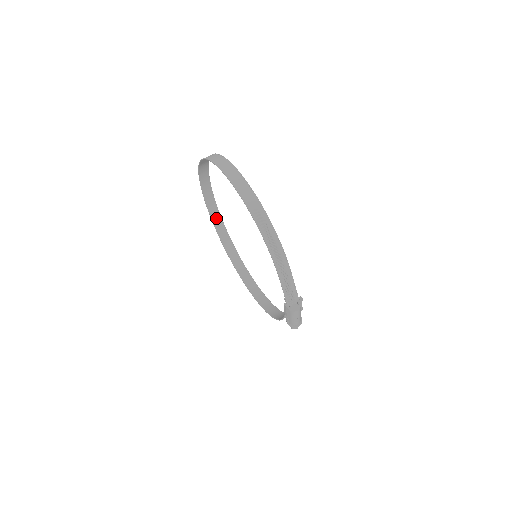
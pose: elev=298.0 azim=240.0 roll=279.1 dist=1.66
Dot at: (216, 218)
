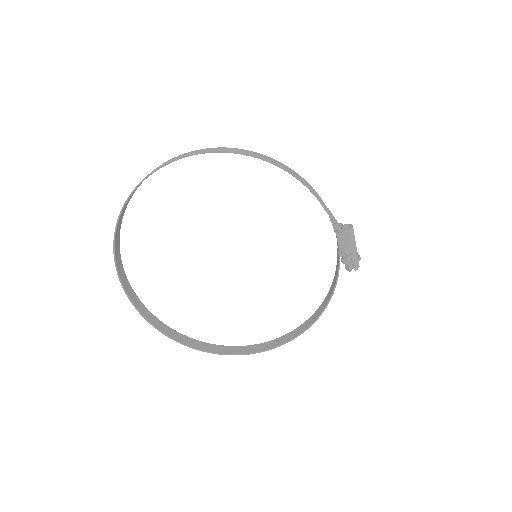
Dot at: (154, 321)
